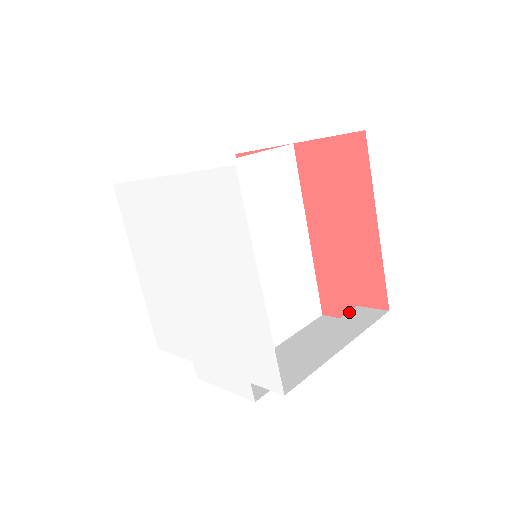
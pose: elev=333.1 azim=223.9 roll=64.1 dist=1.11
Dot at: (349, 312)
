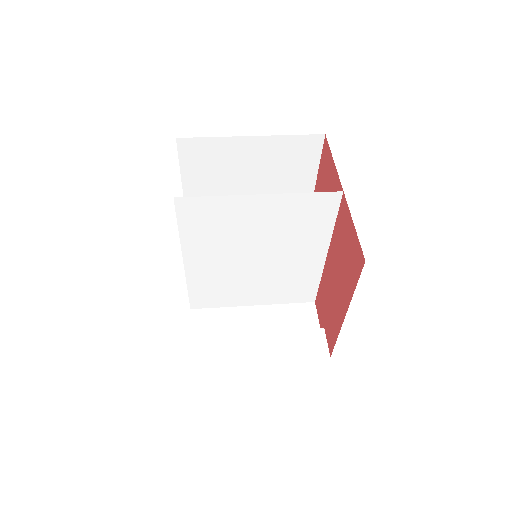
Dot at: (311, 330)
